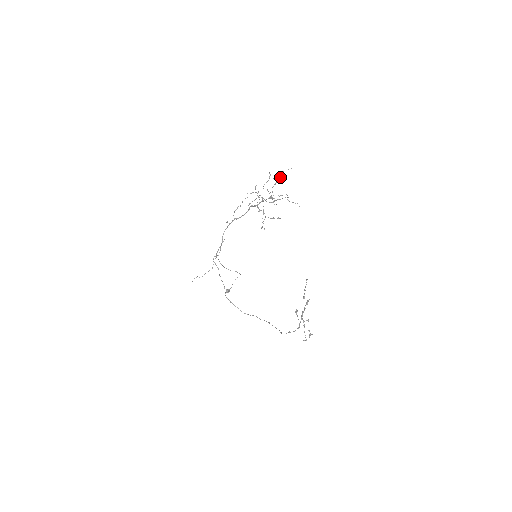
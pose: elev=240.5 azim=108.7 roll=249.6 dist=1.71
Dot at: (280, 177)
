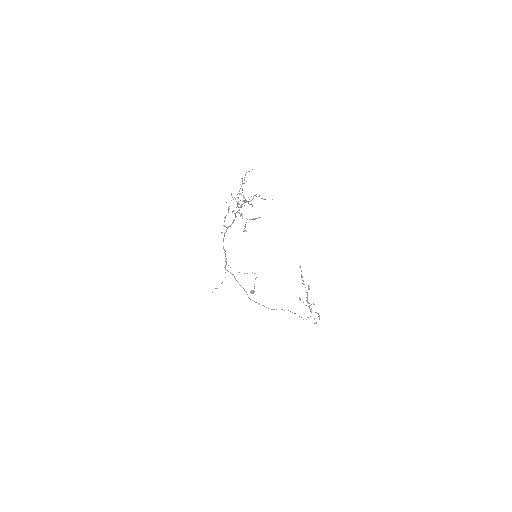
Dot at: occluded
